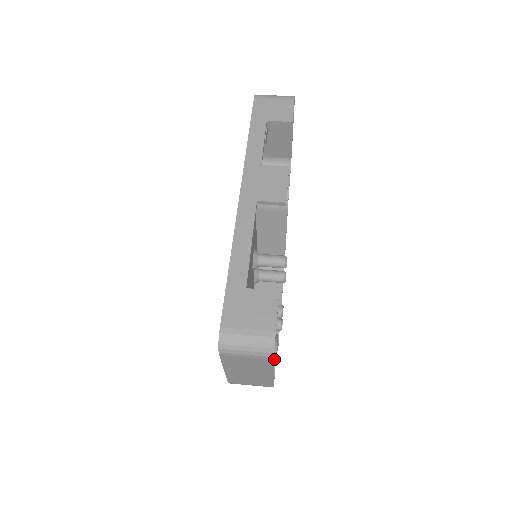
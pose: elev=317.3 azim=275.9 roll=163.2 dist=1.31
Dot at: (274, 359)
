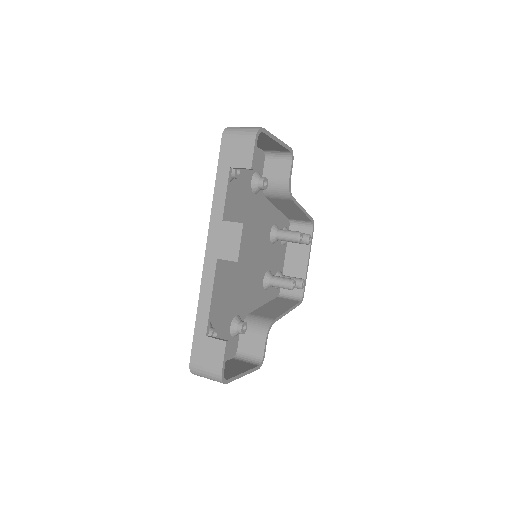
Dot at: (264, 345)
